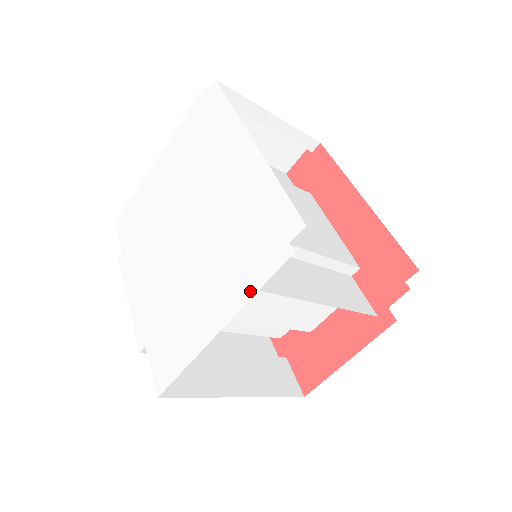
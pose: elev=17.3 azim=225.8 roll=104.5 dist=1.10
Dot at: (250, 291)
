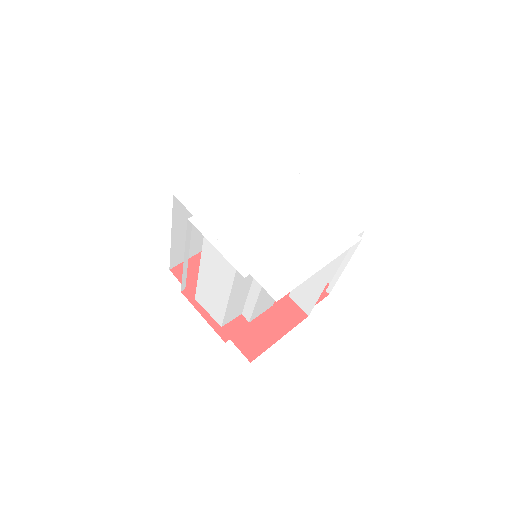
Dot at: (340, 251)
